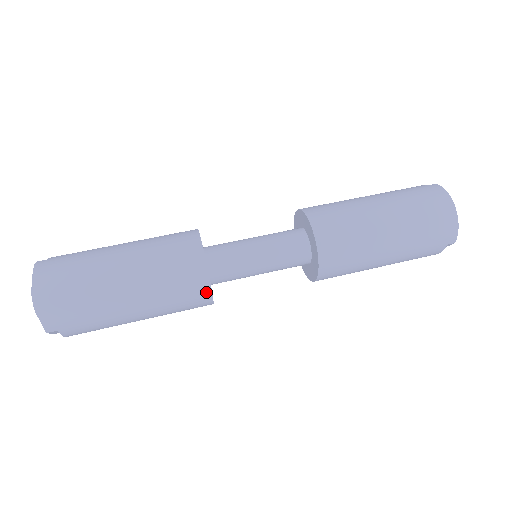
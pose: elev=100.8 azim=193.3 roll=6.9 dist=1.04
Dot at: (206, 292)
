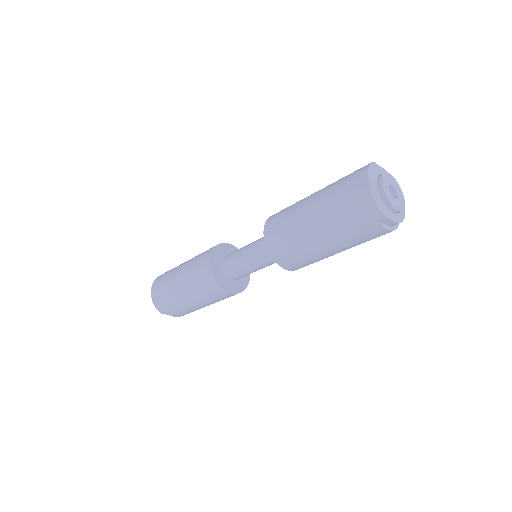
Dot at: (216, 285)
